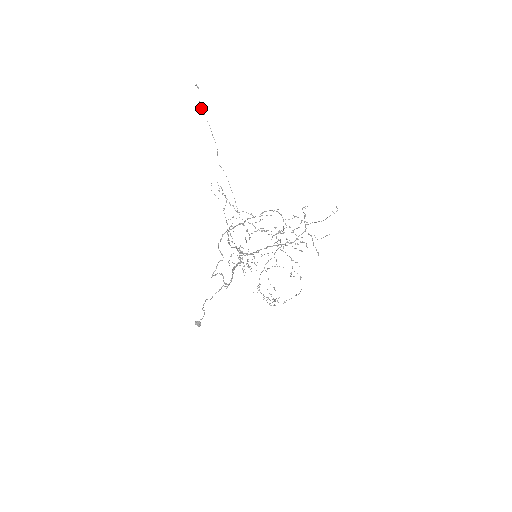
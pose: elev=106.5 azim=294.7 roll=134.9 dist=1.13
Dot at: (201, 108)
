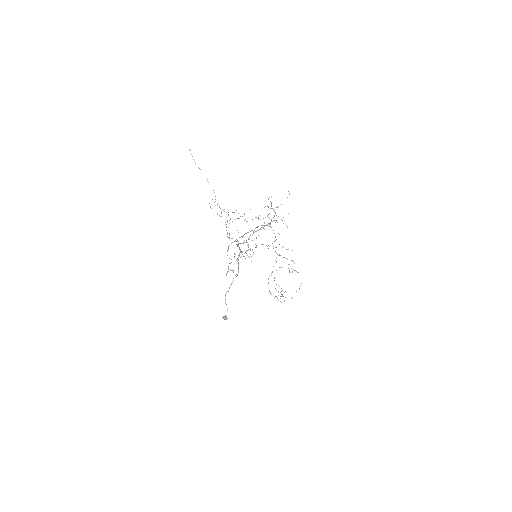
Dot at: occluded
